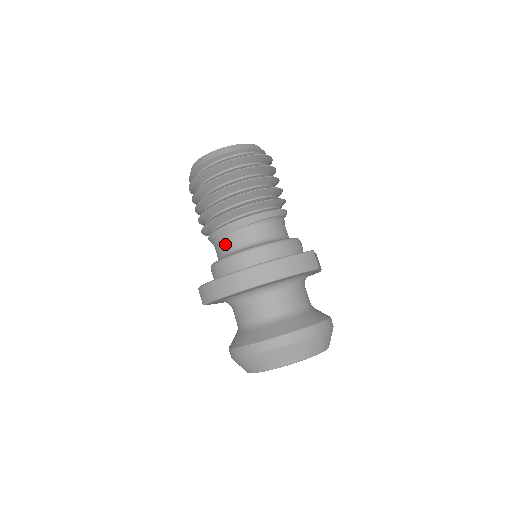
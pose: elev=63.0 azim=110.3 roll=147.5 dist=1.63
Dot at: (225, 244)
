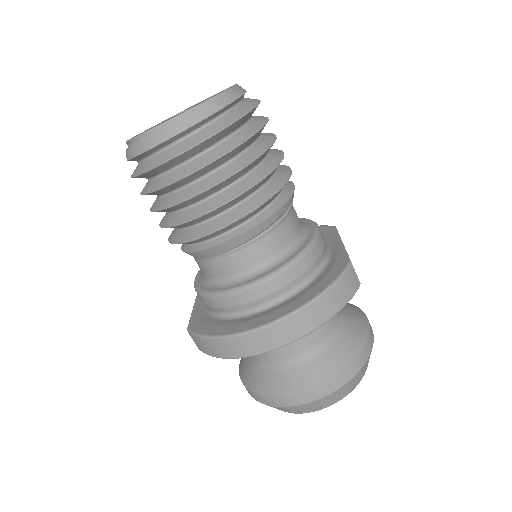
Dot at: (215, 267)
